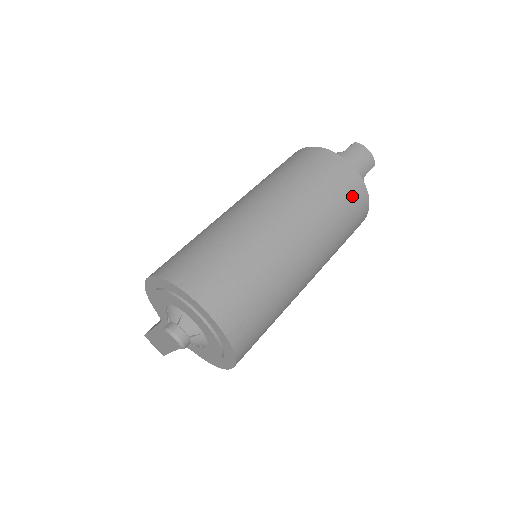
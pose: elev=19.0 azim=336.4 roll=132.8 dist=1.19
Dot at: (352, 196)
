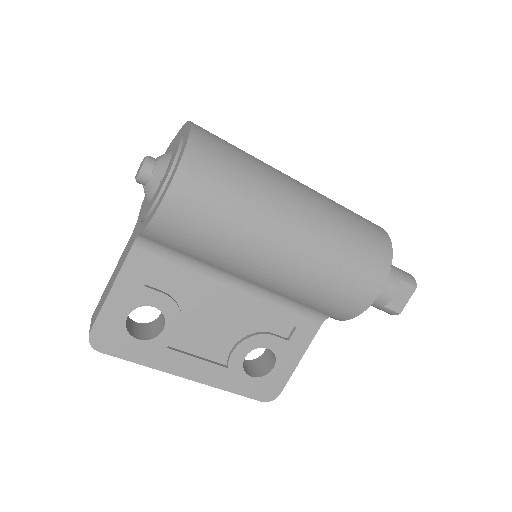
Dot at: (370, 225)
